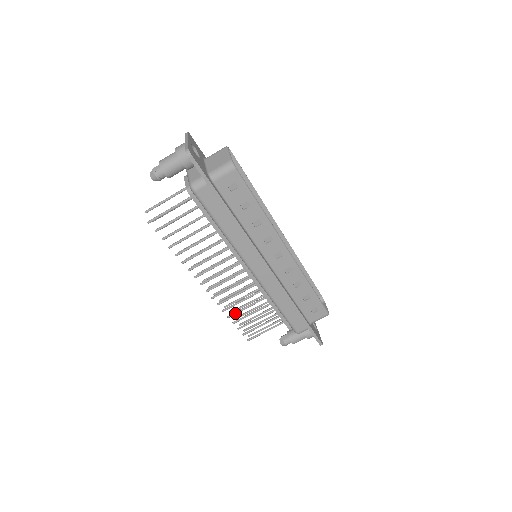
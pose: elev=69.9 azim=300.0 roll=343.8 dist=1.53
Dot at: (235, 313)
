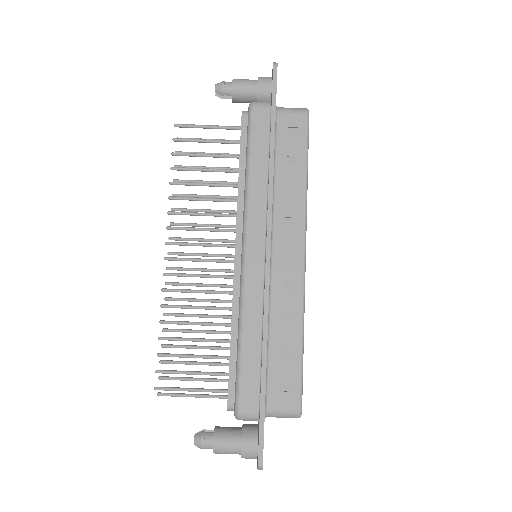
Dot at: (174, 321)
